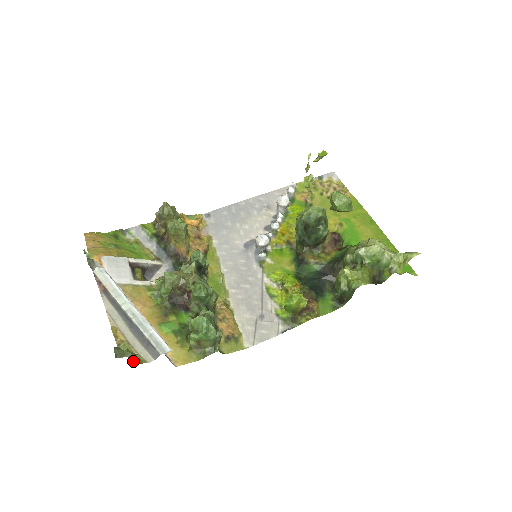
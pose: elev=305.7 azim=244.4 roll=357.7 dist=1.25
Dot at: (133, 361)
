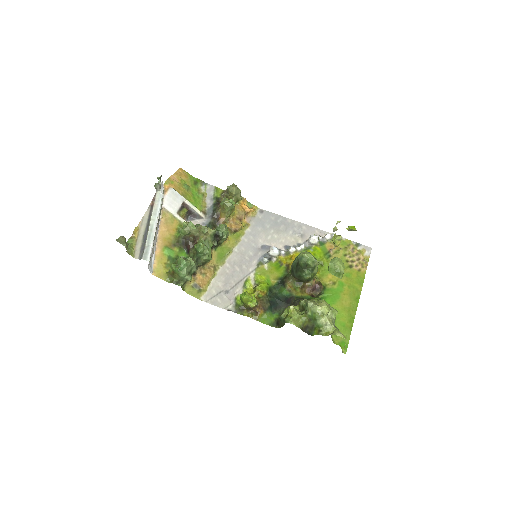
Dot at: (127, 250)
